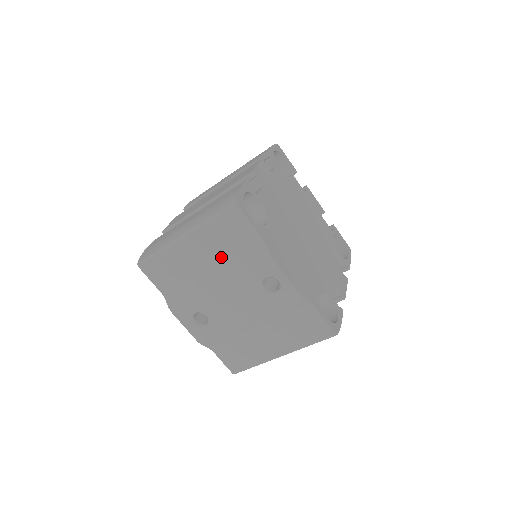
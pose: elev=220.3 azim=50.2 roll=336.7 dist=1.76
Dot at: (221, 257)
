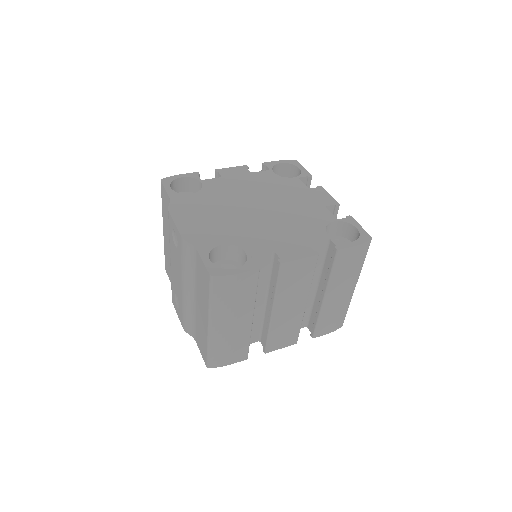
Dot at: occluded
